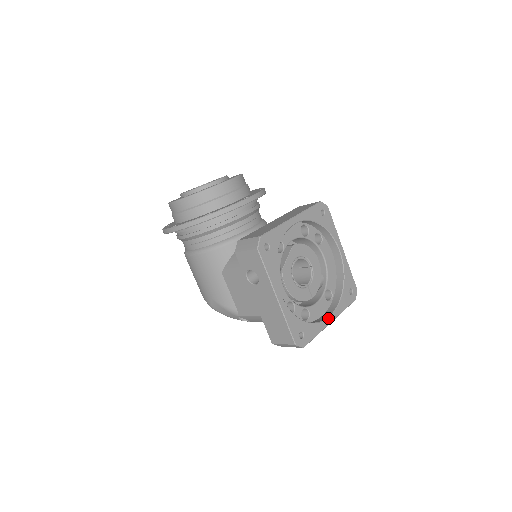
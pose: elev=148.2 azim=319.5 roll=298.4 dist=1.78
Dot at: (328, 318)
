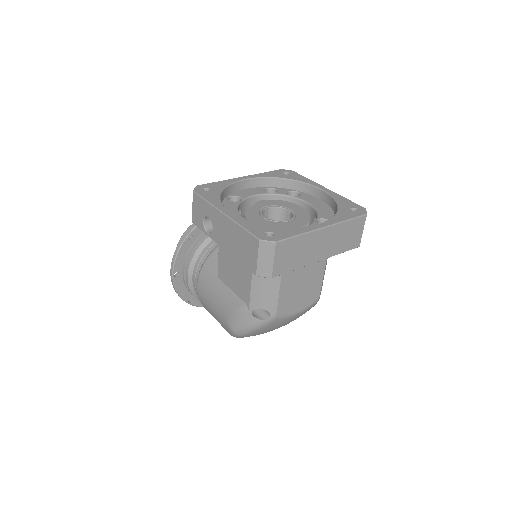
Dot at: (316, 225)
